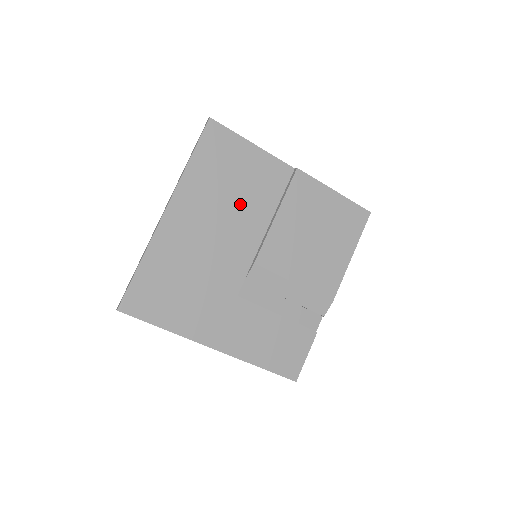
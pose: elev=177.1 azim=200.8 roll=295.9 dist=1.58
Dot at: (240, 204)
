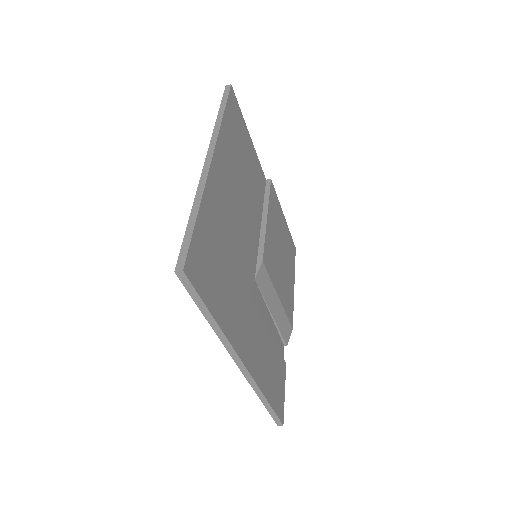
Dot at: (248, 190)
